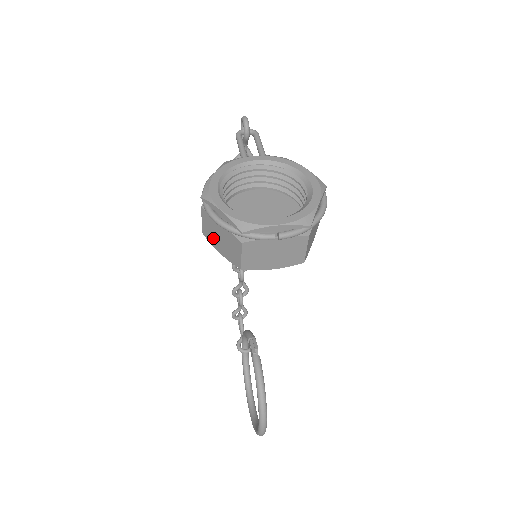
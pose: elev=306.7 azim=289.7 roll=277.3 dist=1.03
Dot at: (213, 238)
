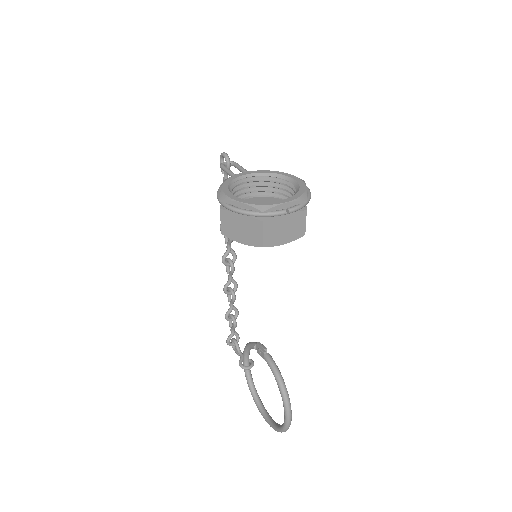
Dot at: (233, 232)
